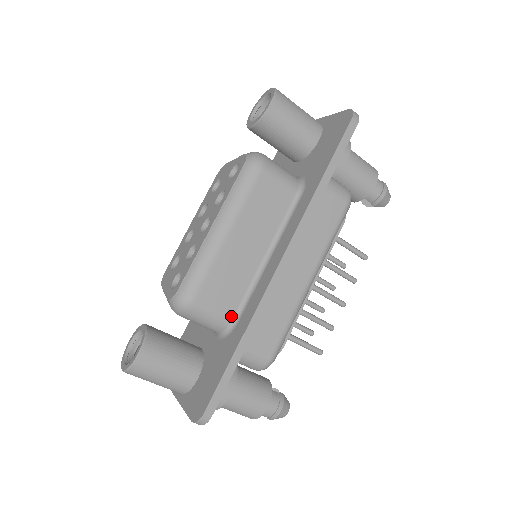
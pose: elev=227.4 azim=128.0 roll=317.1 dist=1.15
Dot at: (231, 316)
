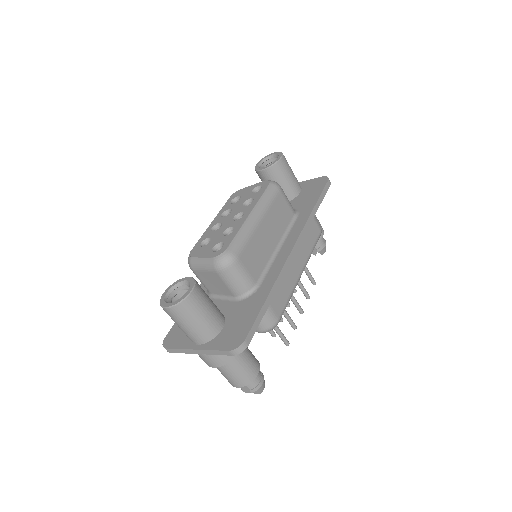
Dot at: (255, 281)
